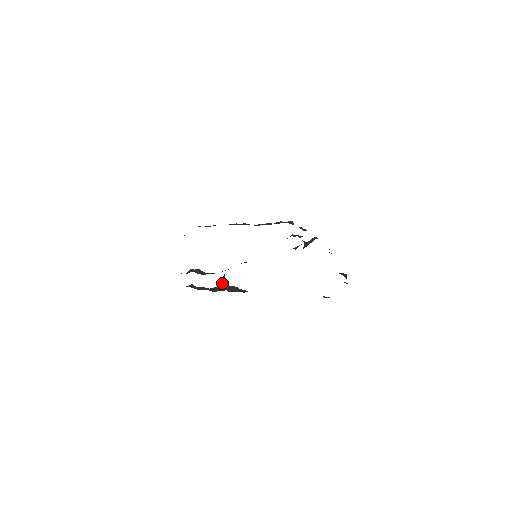
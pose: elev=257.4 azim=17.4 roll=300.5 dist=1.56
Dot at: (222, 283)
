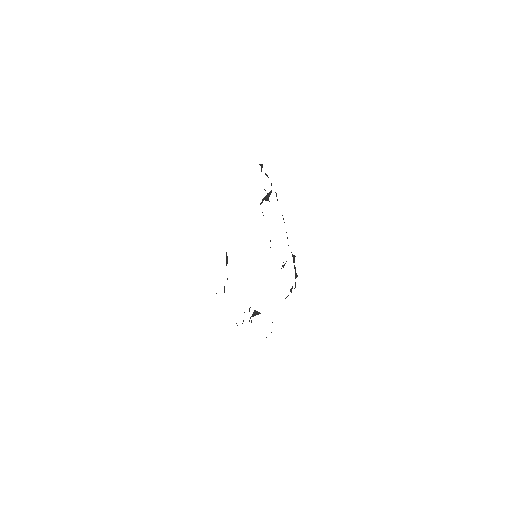
Dot at: occluded
